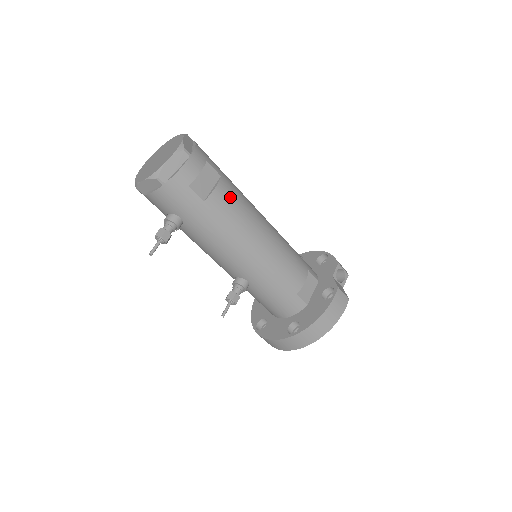
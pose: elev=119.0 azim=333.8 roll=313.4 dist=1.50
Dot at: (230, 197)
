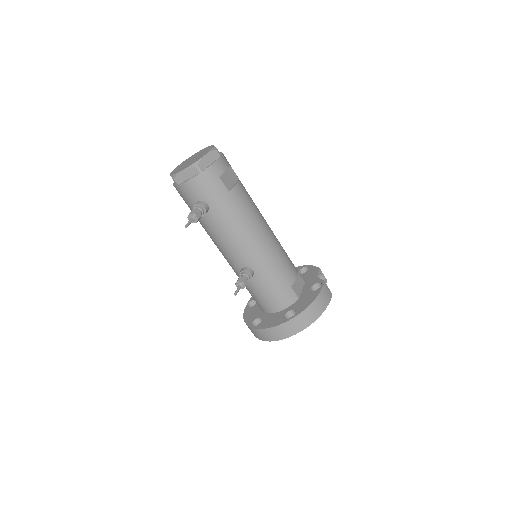
Dot at: (246, 194)
